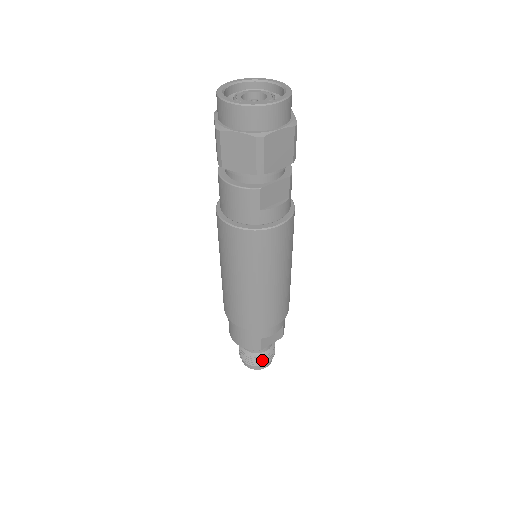
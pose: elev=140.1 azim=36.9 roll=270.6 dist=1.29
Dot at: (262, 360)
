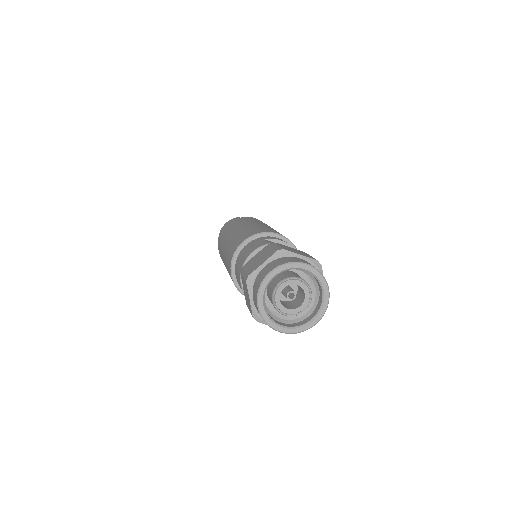
Dot at: occluded
